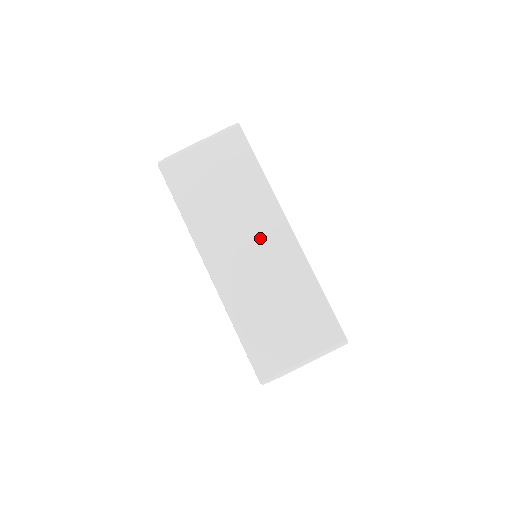
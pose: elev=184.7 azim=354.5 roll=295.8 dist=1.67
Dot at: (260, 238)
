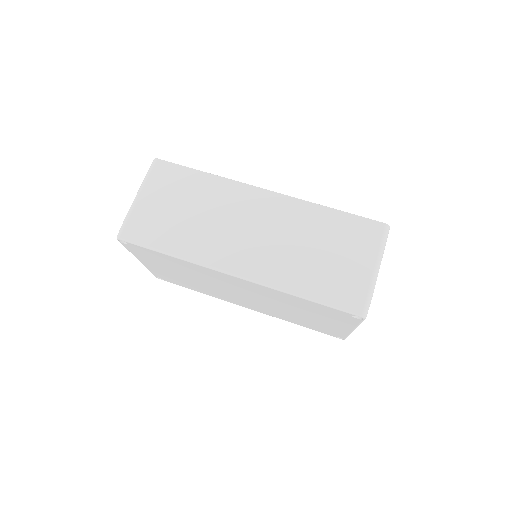
Dot at: (251, 216)
